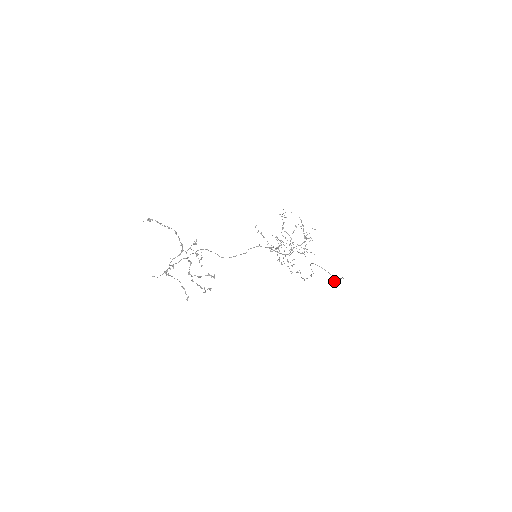
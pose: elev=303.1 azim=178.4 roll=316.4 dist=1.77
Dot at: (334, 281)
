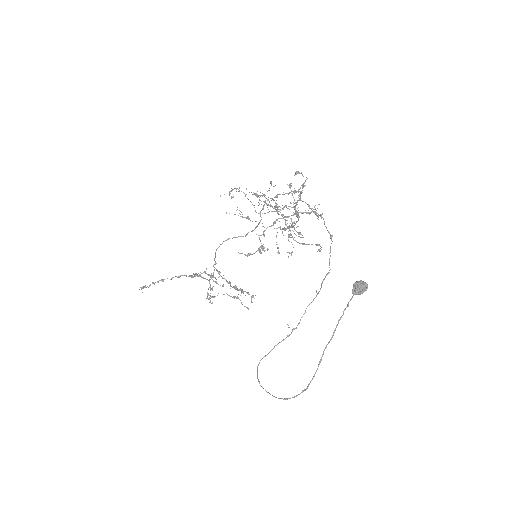
Dot at: (352, 293)
